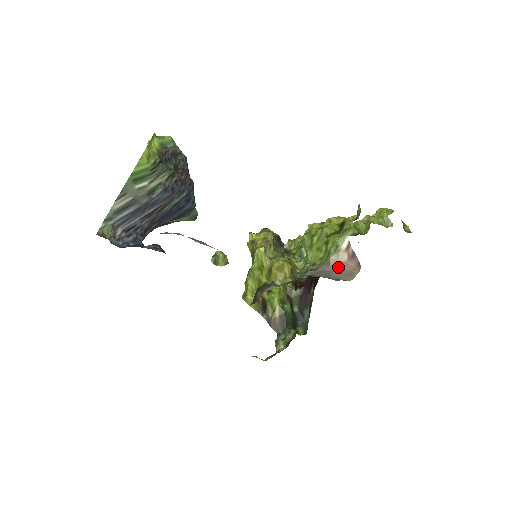
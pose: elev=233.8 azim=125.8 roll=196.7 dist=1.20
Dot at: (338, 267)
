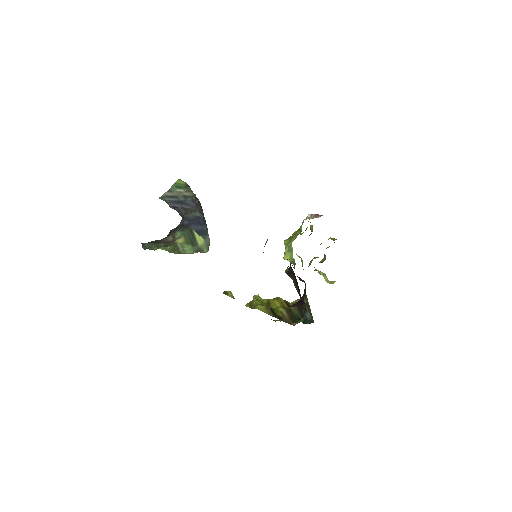
Dot at: occluded
